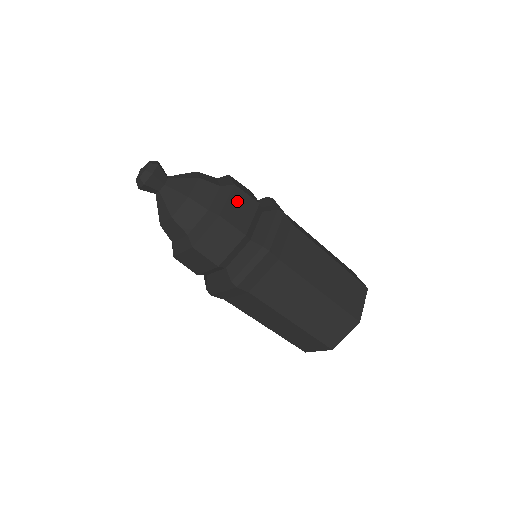
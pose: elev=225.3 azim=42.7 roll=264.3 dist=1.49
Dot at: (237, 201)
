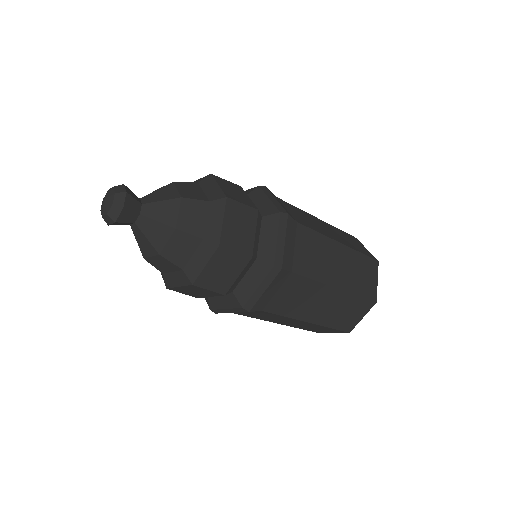
Dot at: (226, 186)
